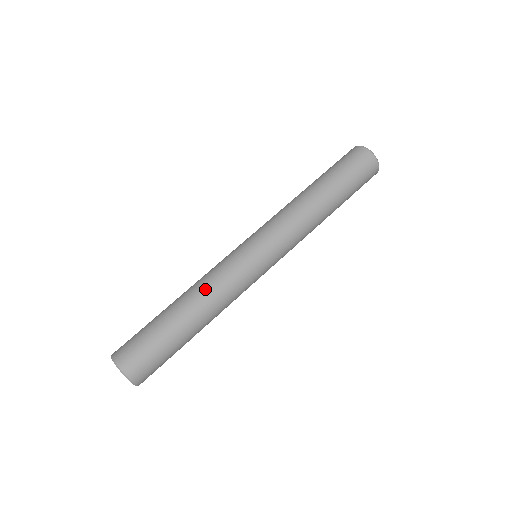
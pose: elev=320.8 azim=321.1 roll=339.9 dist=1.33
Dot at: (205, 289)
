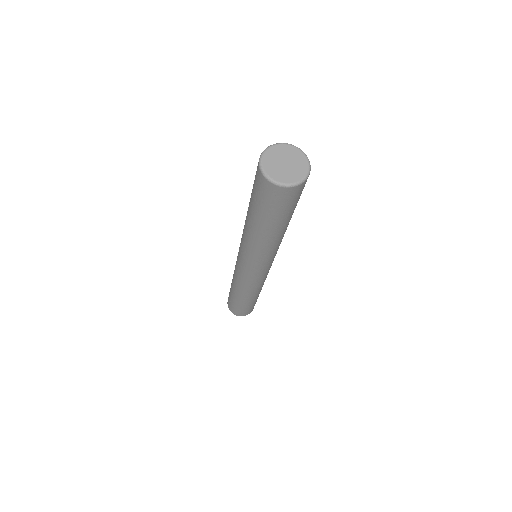
Dot at: (245, 292)
